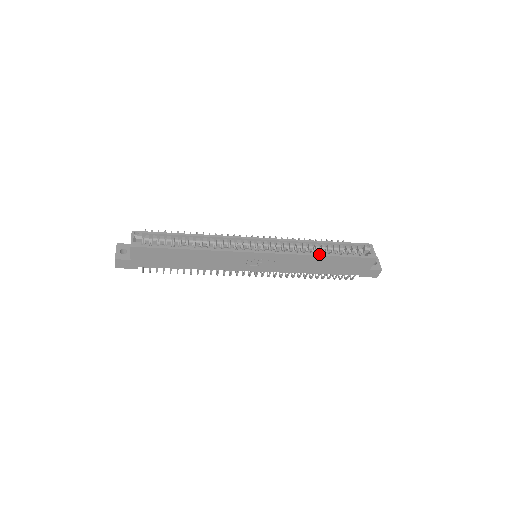
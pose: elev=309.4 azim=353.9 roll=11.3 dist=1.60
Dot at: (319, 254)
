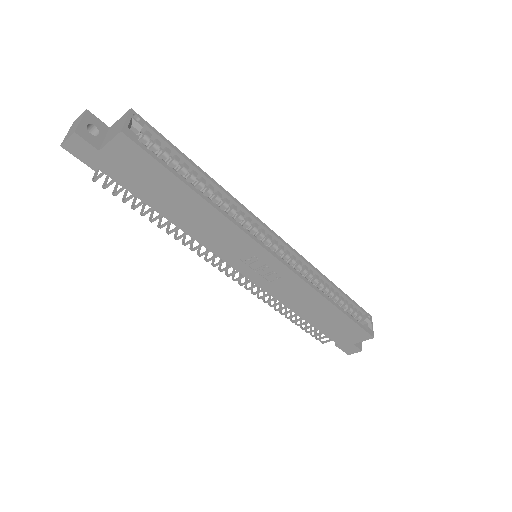
Dot at: (330, 300)
